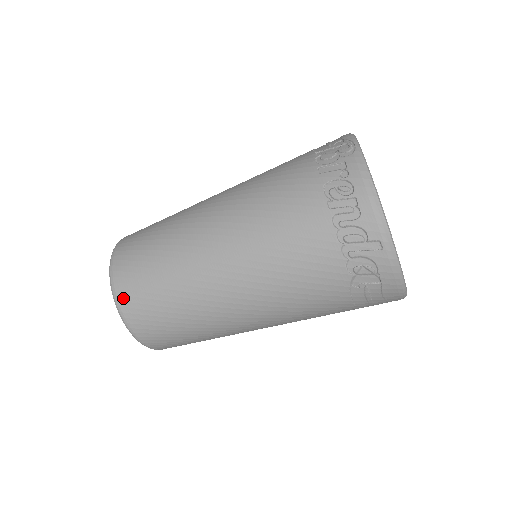
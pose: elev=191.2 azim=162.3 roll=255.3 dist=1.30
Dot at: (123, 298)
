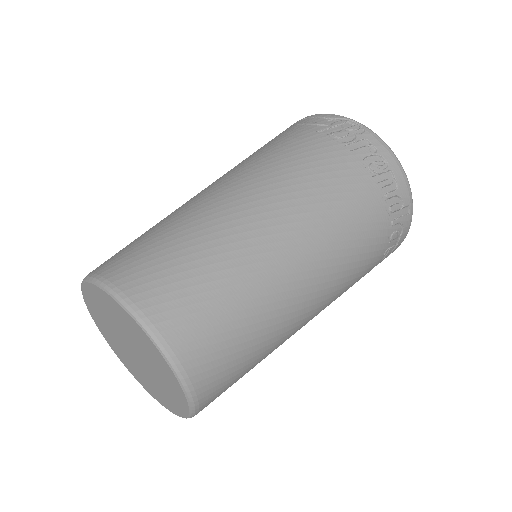
Dot at: (188, 356)
